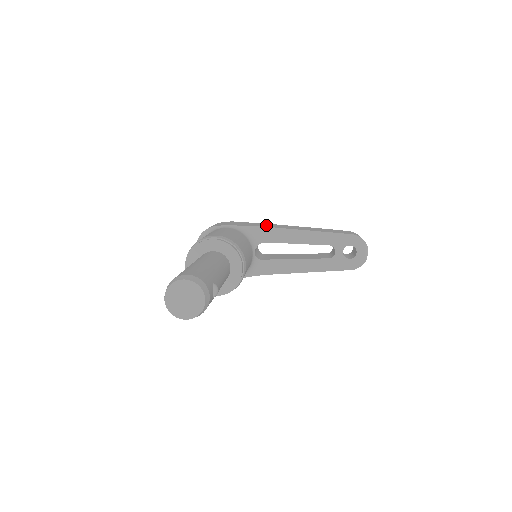
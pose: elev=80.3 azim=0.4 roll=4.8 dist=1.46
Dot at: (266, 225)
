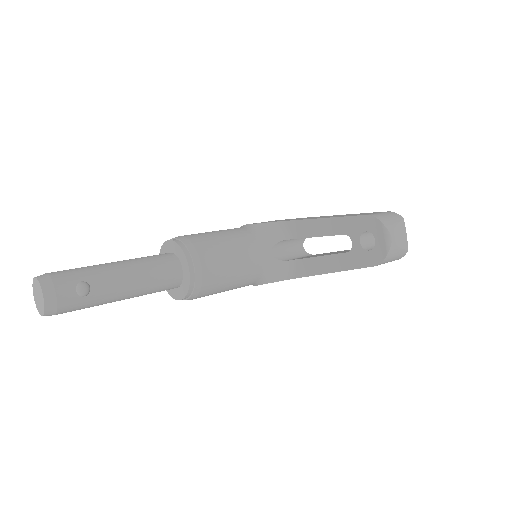
Dot at: (294, 219)
